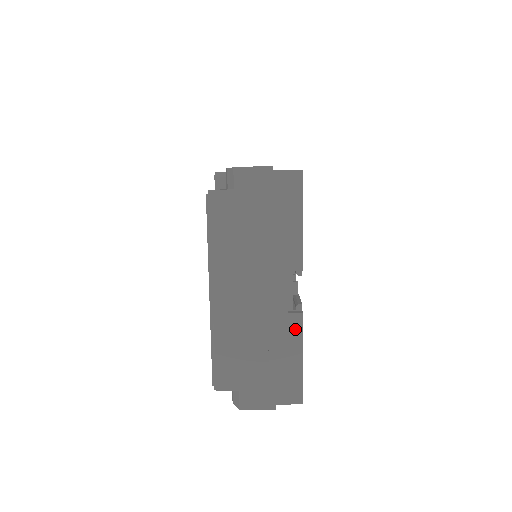
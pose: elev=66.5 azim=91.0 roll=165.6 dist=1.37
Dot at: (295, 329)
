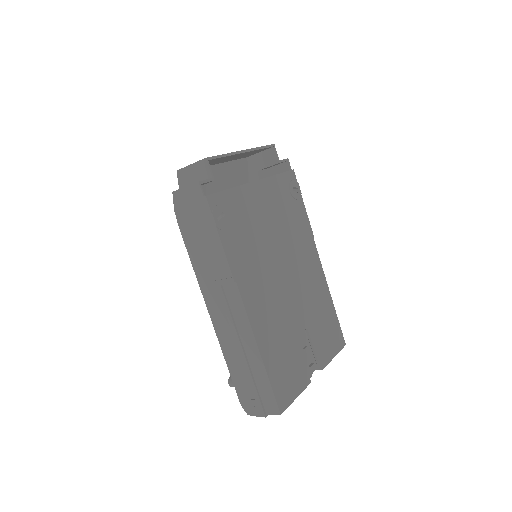
Dot at: occluded
